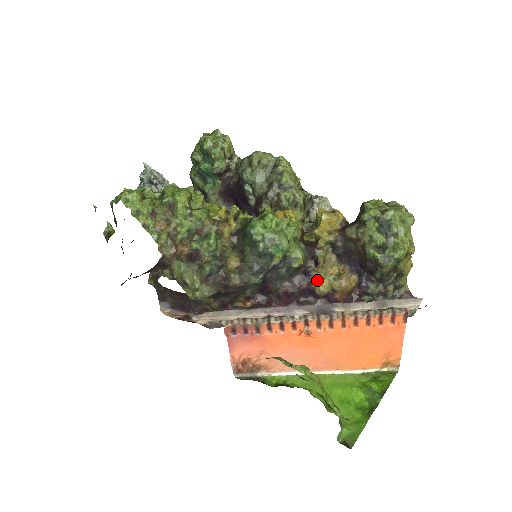
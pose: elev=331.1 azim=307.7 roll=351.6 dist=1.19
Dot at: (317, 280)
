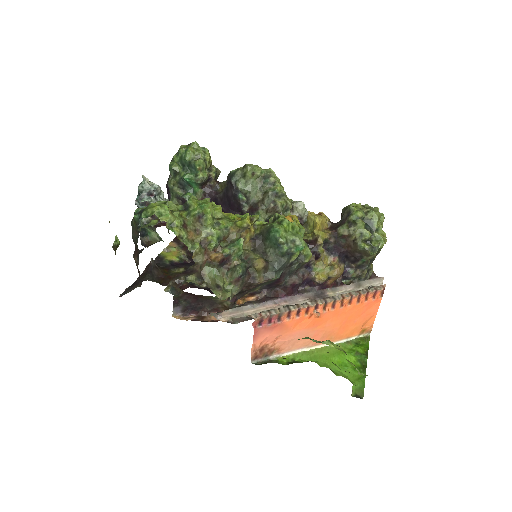
Dot at: (316, 271)
